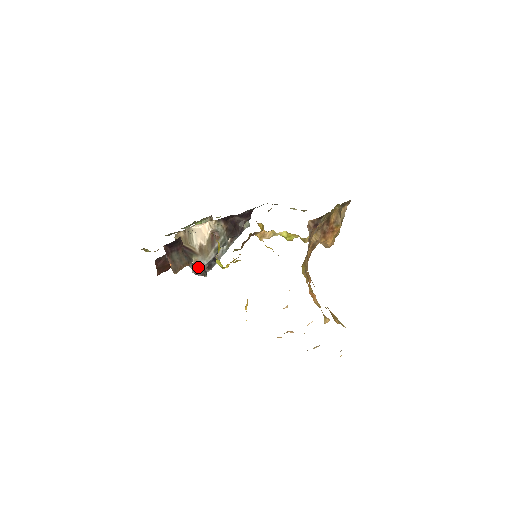
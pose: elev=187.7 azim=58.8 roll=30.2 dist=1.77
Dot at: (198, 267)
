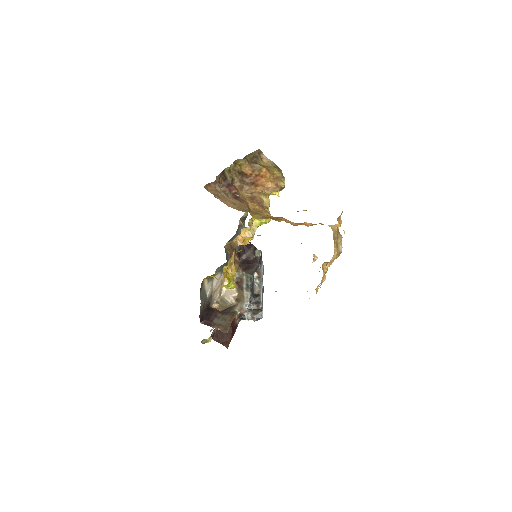
Dot at: (248, 312)
